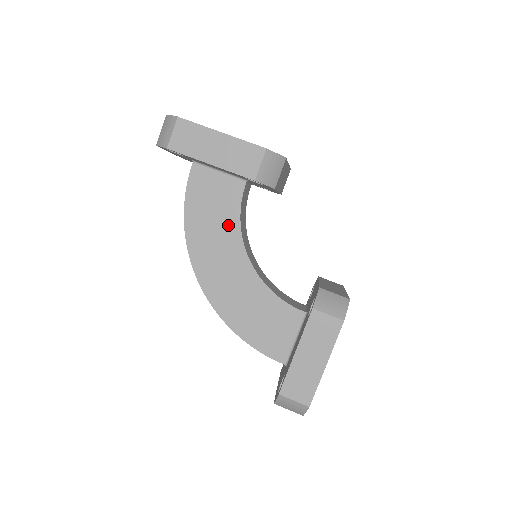
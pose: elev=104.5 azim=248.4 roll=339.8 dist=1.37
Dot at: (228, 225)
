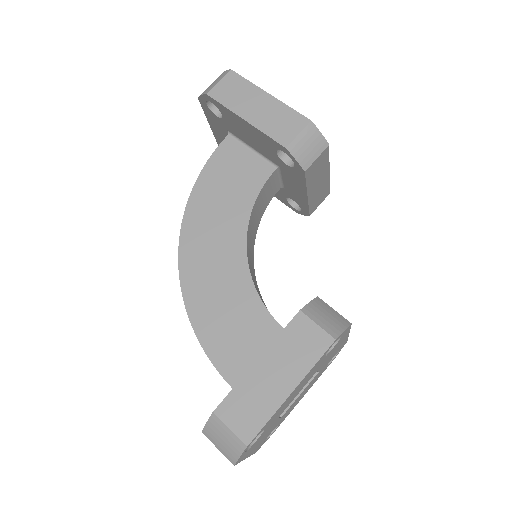
Dot at: (238, 206)
